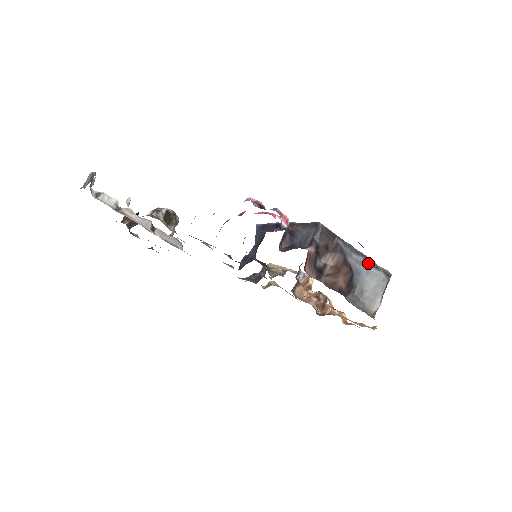
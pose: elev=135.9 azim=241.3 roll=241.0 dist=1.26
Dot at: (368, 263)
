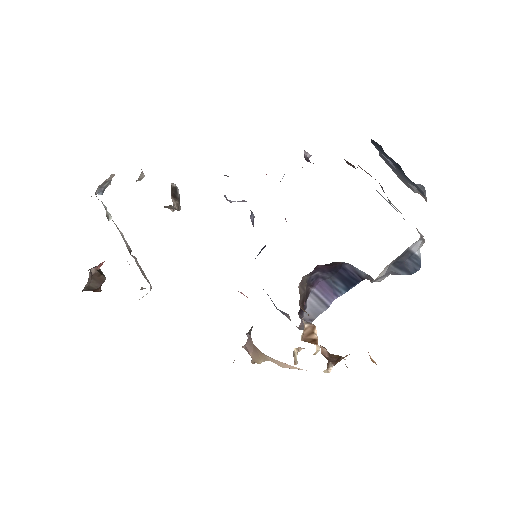
Dot at: occluded
